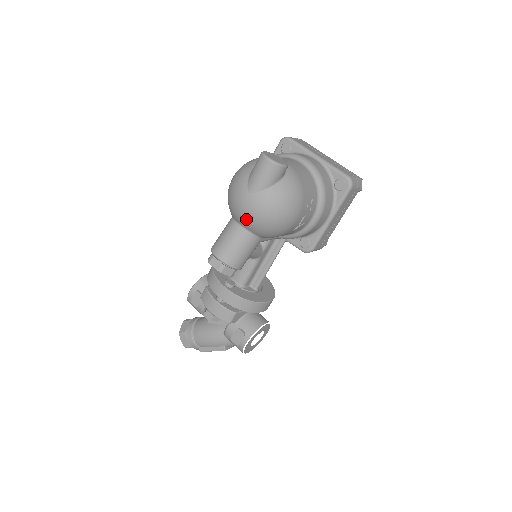
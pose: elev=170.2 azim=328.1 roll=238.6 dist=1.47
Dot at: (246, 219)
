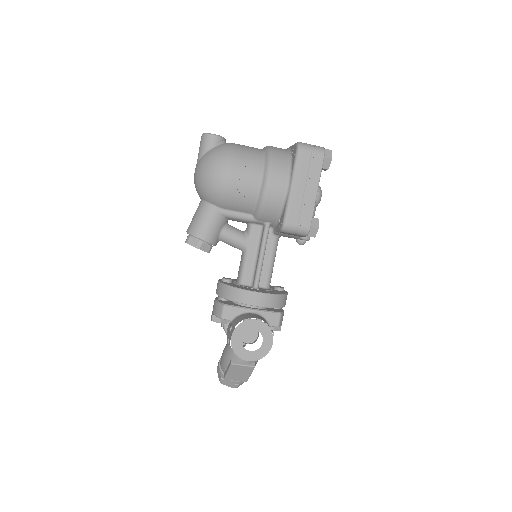
Dot at: (196, 188)
